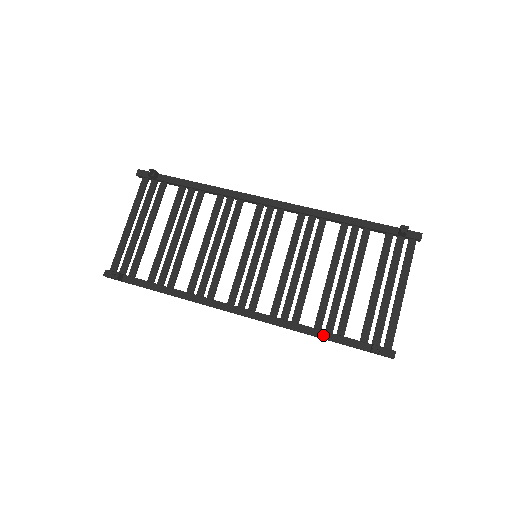
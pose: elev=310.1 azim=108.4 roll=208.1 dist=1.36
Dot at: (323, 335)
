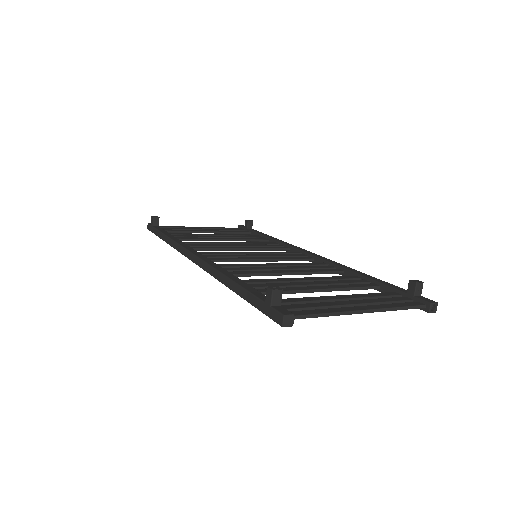
Dot at: (238, 280)
